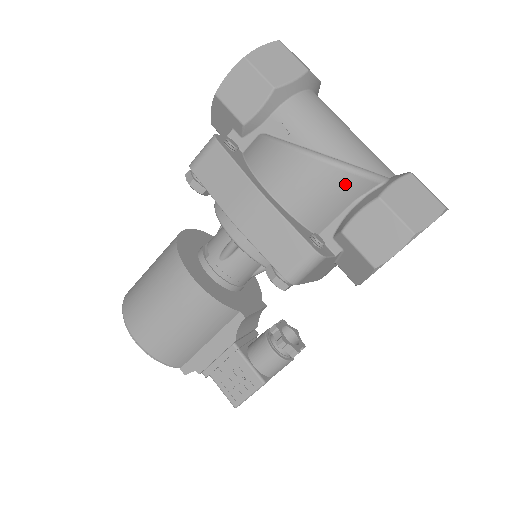
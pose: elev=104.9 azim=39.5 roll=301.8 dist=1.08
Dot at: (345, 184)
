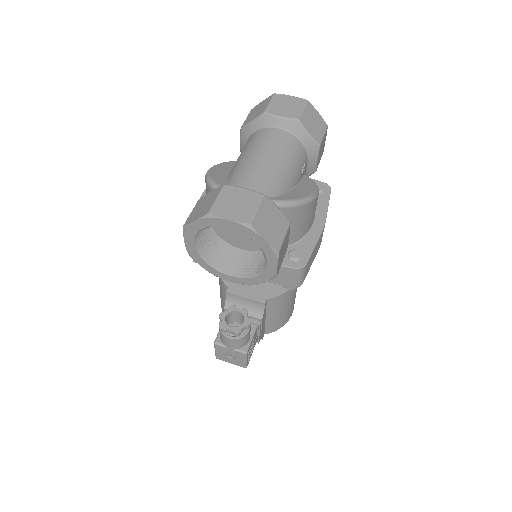
Dot at: (207, 190)
